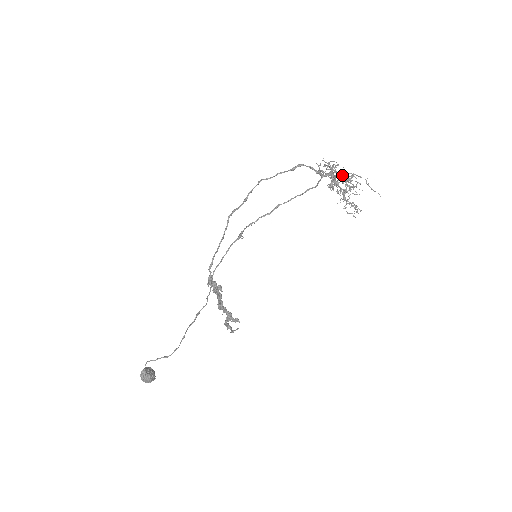
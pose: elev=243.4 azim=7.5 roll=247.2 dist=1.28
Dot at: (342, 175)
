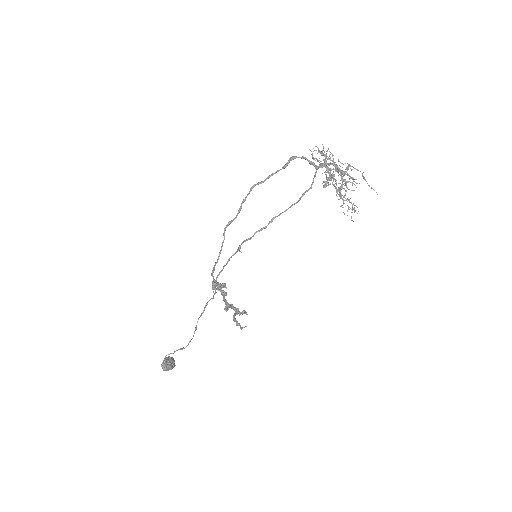
Dot at: (337, 168)
